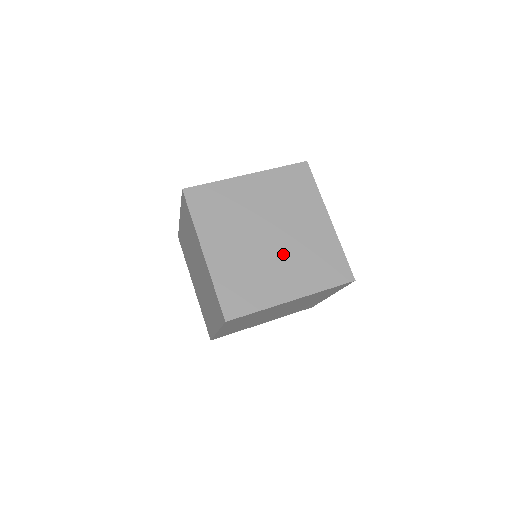
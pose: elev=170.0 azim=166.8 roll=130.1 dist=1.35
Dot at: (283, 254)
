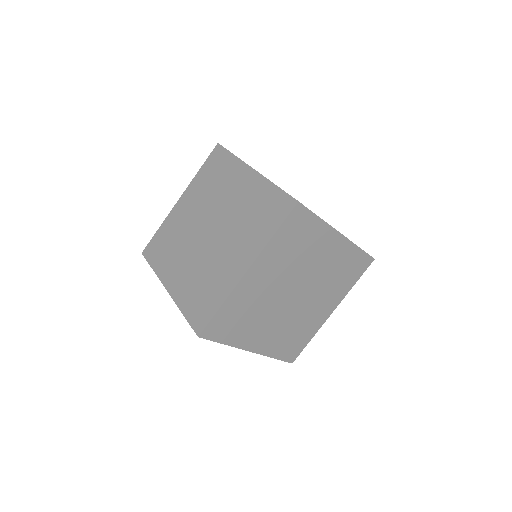
Dot at: occluded
